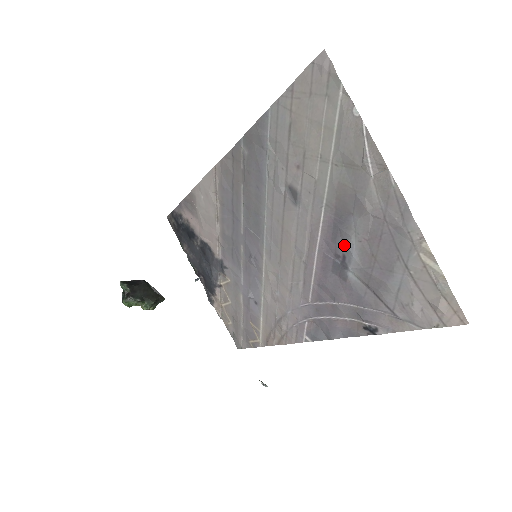
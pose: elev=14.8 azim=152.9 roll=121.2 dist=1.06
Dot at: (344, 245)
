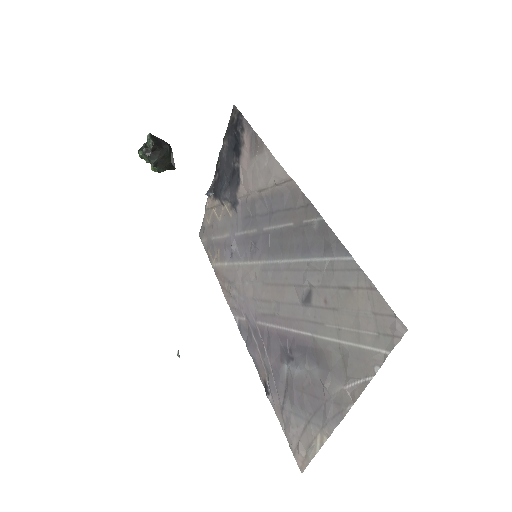
Dot at: (299, 359)
